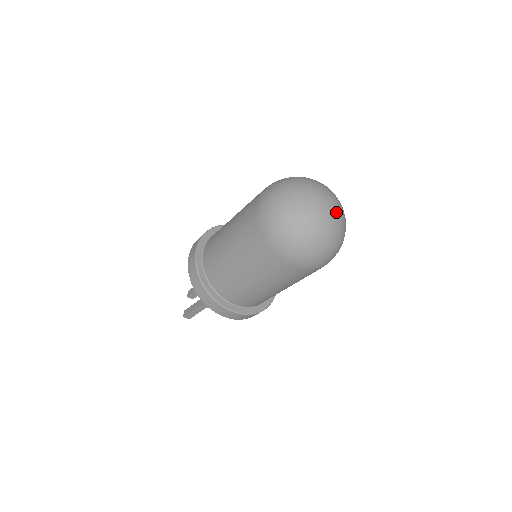
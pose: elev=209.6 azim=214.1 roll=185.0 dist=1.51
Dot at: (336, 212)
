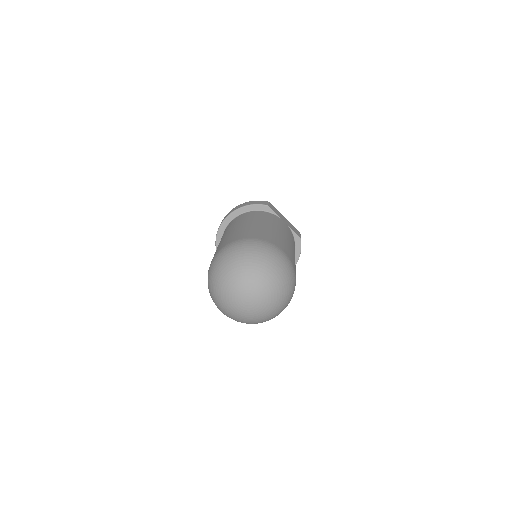
Dot at: (250, 308)
